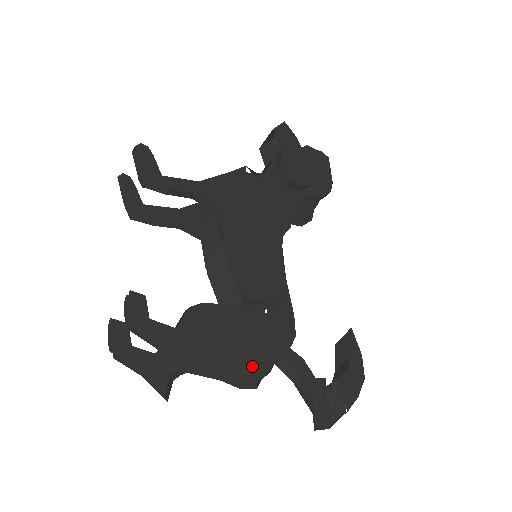
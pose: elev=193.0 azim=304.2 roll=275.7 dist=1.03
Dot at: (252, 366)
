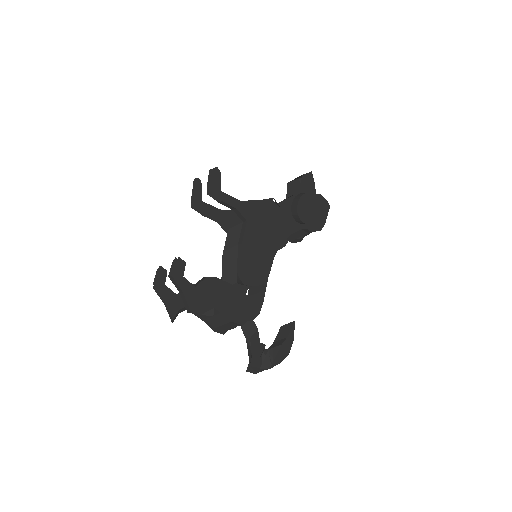
Dot at: (227, 322)
